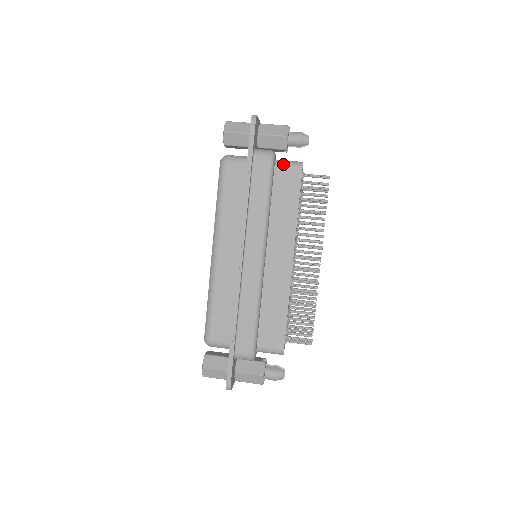
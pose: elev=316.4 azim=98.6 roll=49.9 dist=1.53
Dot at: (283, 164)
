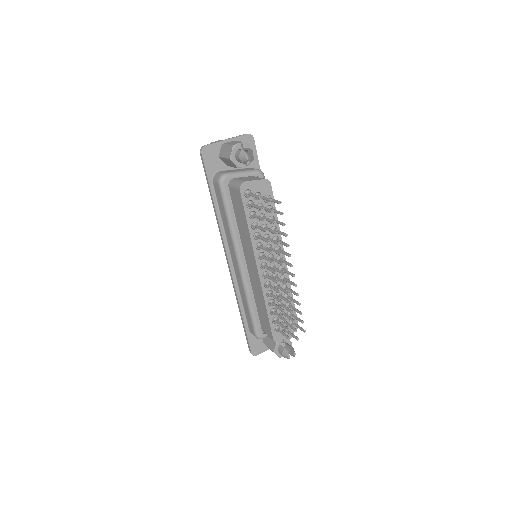
Dot at: (232, 186)
